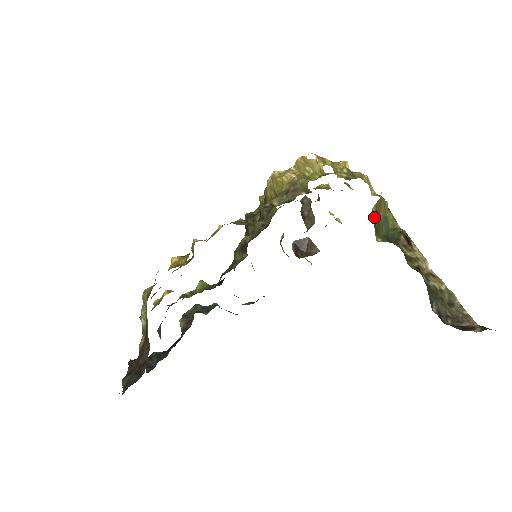
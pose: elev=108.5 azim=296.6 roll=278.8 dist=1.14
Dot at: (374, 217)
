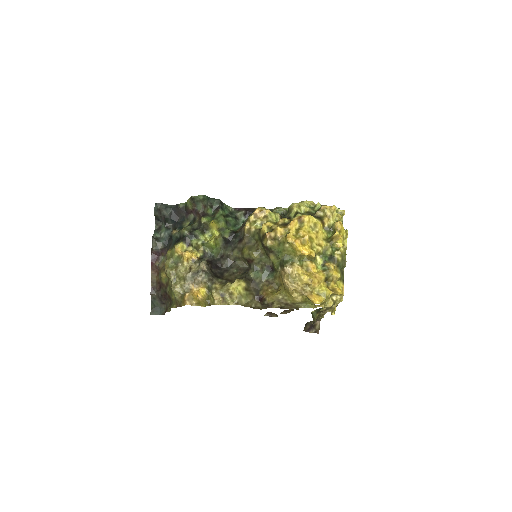
Dot at: occluded
